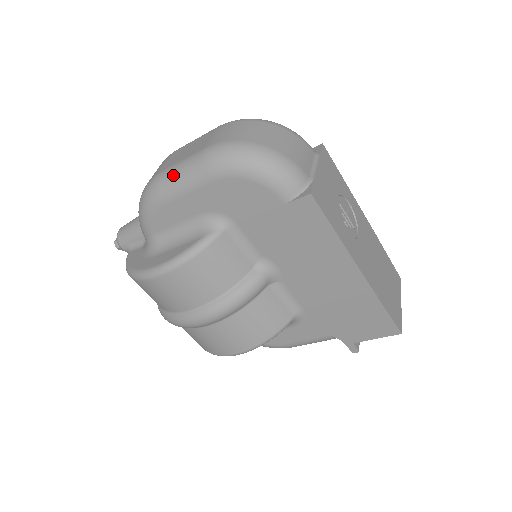
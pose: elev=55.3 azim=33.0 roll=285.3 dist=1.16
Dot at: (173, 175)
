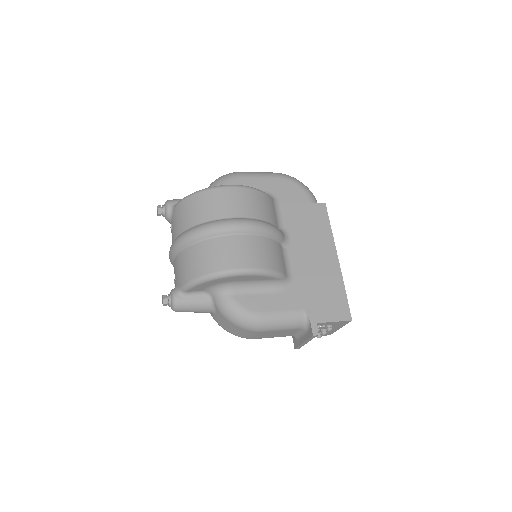
Dot at: (253, 172)
